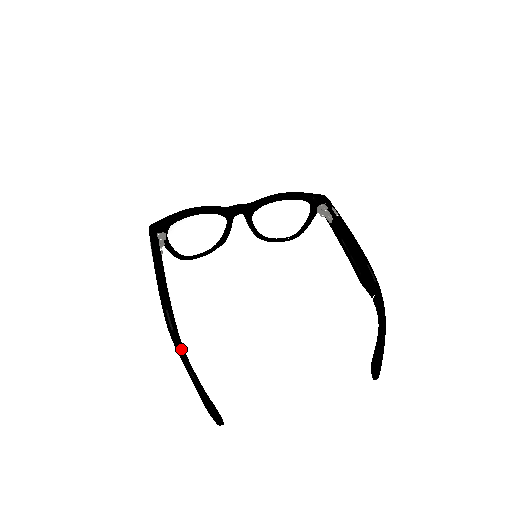
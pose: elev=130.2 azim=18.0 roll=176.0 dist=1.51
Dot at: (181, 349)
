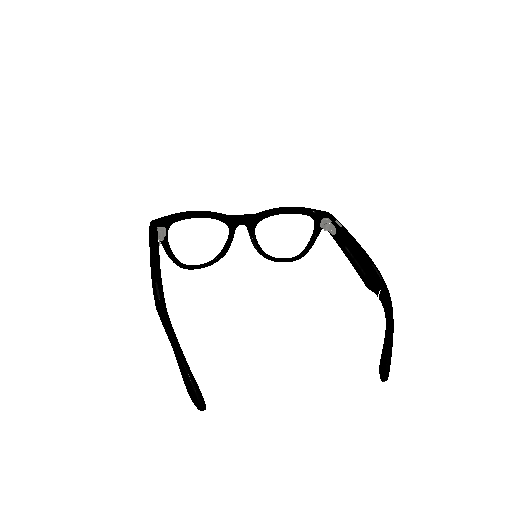
Dot at: (166, 317)
